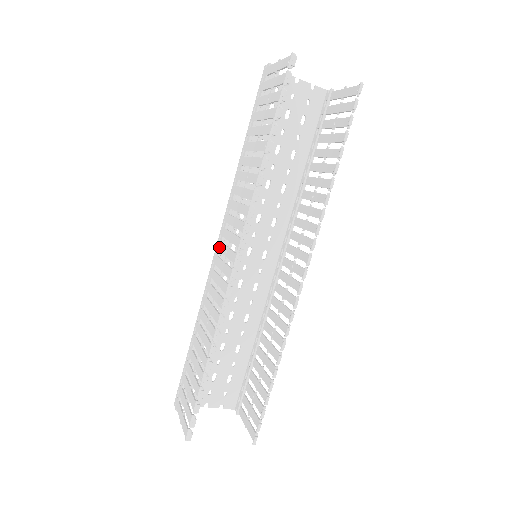
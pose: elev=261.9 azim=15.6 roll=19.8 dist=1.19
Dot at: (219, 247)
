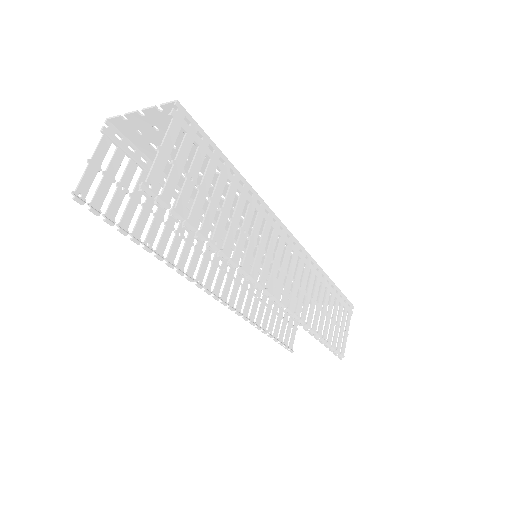
Dot at: occluded
